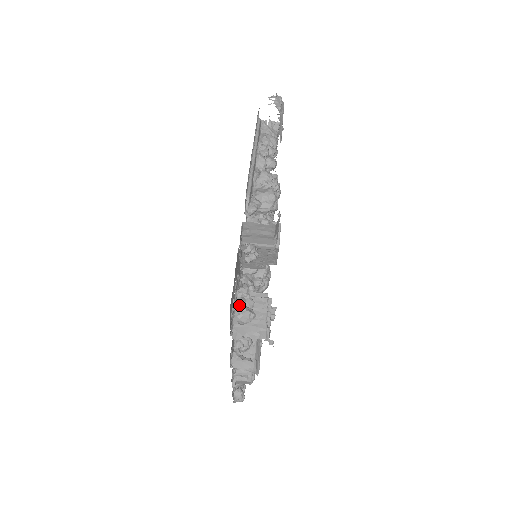
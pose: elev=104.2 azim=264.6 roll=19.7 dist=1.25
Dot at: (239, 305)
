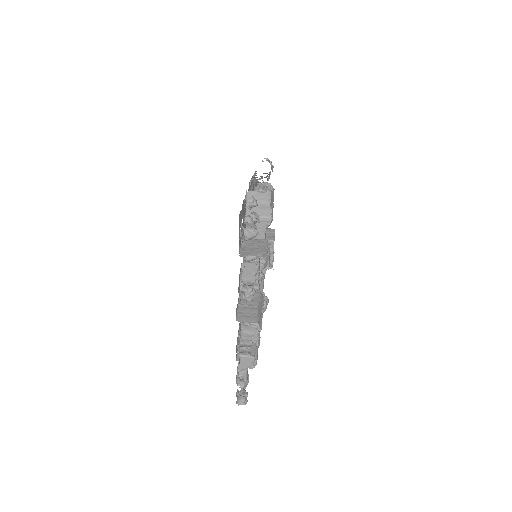
Dot at: (246, 224)
